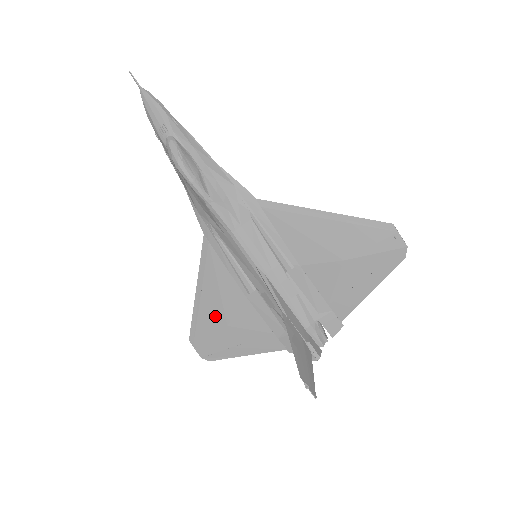
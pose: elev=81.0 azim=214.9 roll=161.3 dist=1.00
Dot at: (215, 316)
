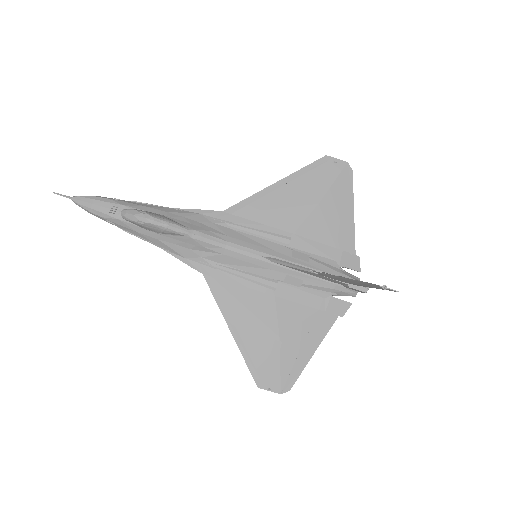
Dot at: (263, 339)
